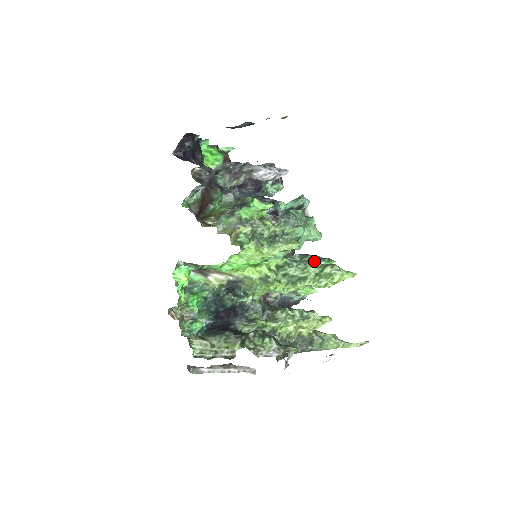
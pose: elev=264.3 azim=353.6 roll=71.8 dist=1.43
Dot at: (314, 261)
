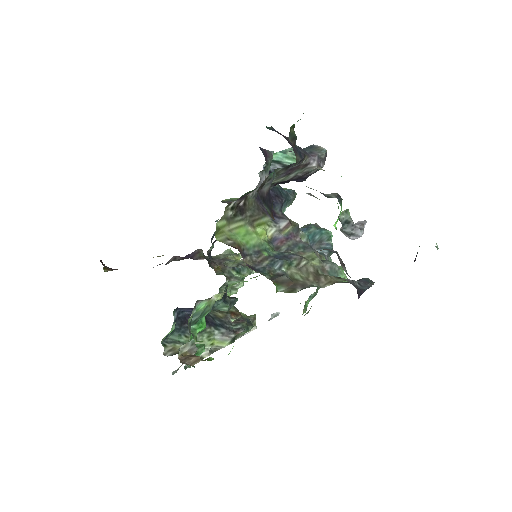
Dot at: occluded
